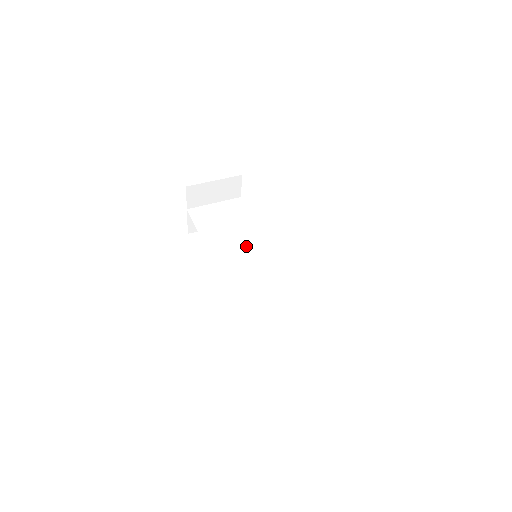
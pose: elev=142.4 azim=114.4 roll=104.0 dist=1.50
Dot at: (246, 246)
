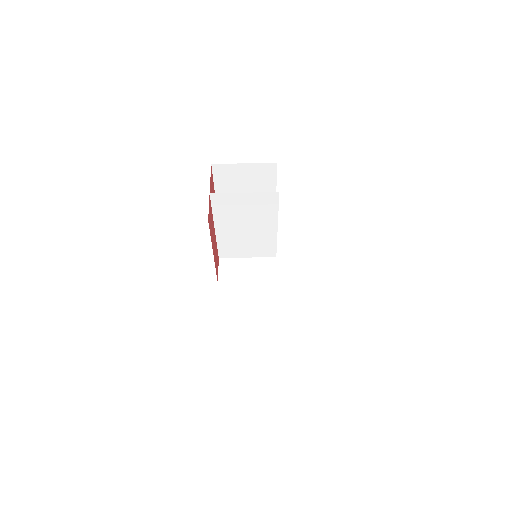
Dot at: (254, 240)
